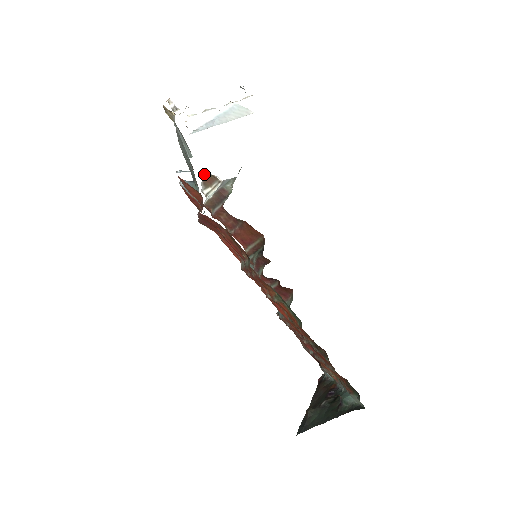
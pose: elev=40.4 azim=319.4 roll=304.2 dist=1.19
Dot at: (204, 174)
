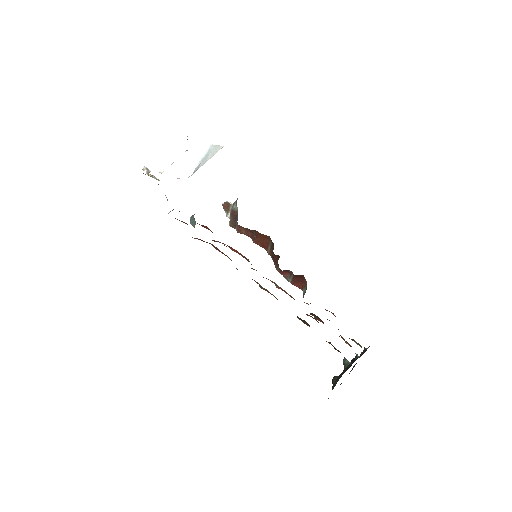
Dot at: (222, 203)
